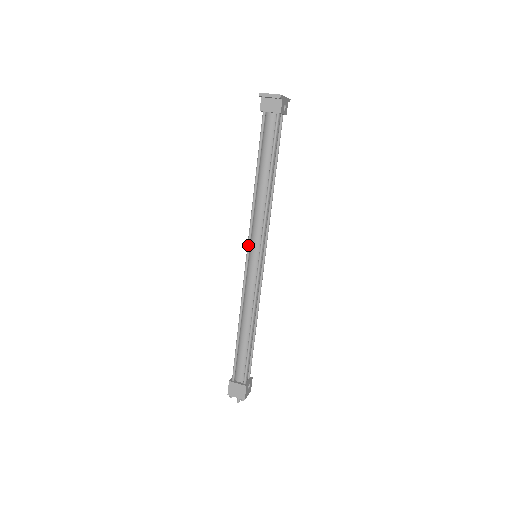
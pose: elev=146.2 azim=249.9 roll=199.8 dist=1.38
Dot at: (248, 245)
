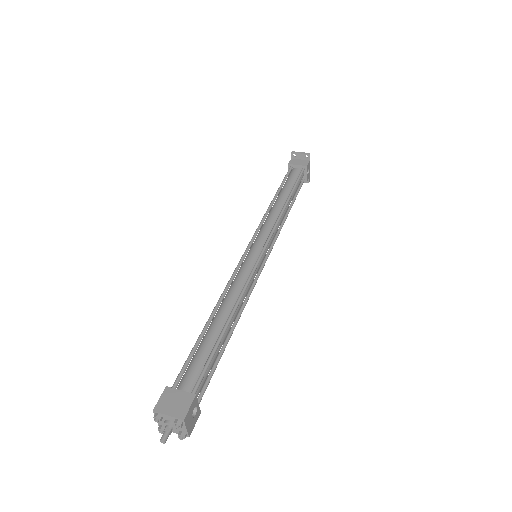
Dot at: (252, 239)
